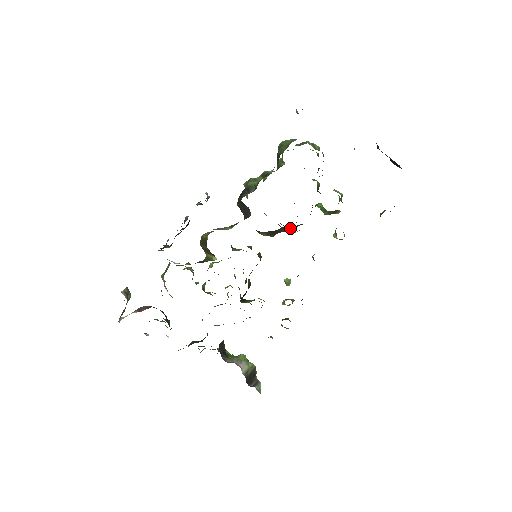
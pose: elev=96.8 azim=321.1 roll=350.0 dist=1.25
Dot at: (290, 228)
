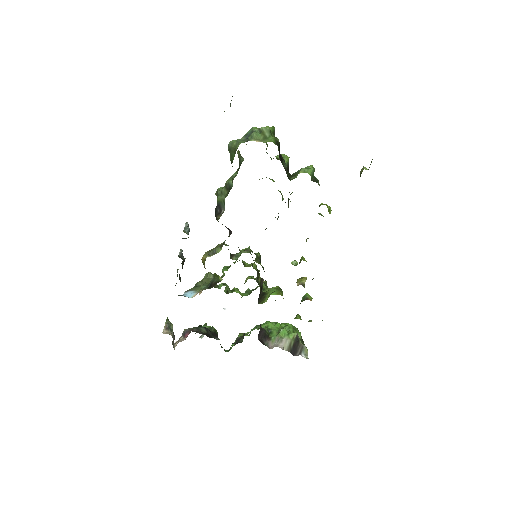
Dot at: occluded
